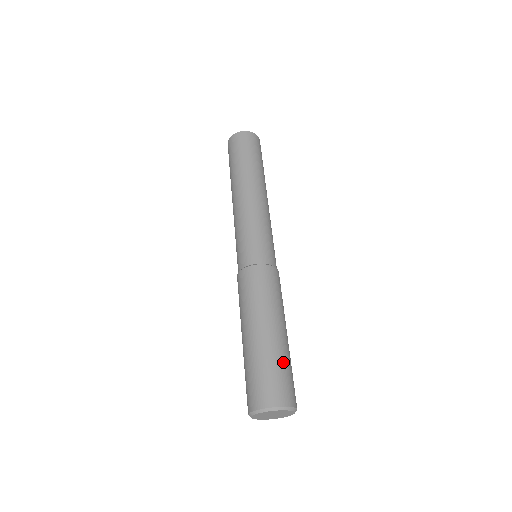
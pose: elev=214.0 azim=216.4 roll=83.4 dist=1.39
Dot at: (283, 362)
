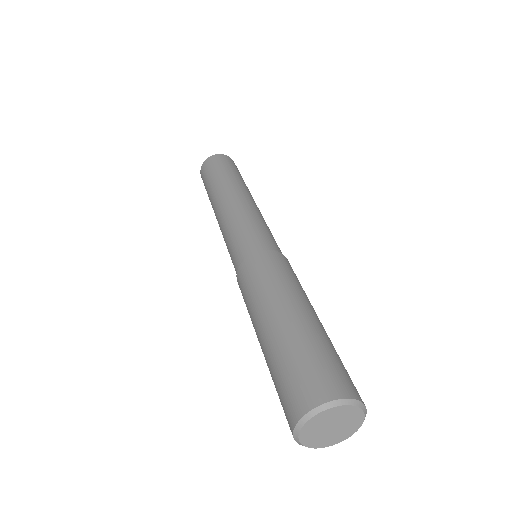
Dot at: (335, 351)
